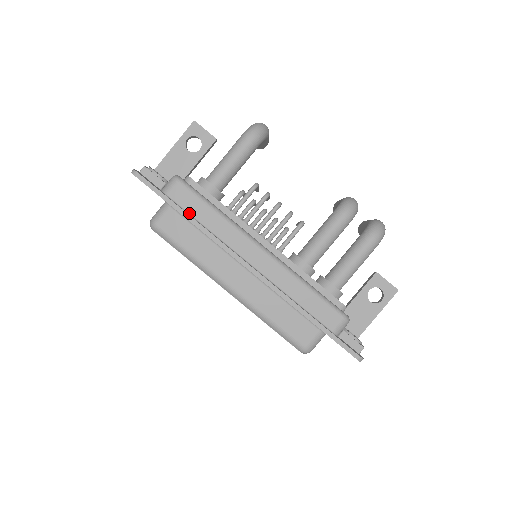
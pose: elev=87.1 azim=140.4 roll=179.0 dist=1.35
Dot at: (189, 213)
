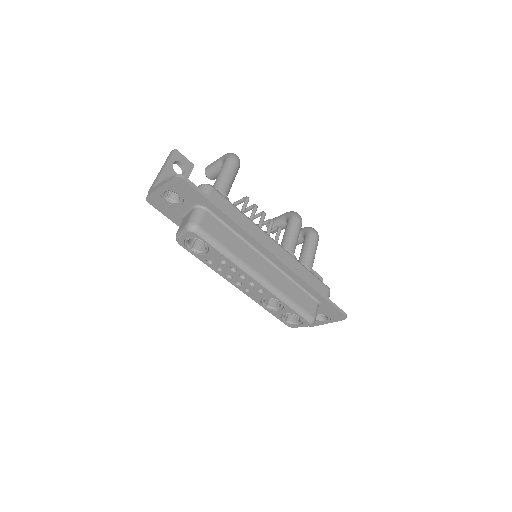
Dot at: (226, 214)
